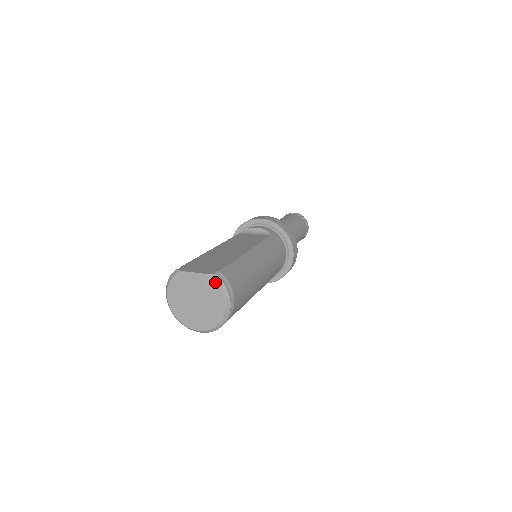
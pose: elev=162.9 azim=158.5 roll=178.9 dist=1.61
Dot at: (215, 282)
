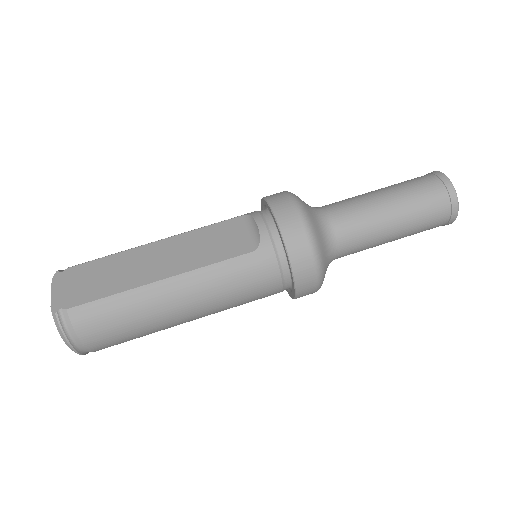
Dot at: (55, 321)
